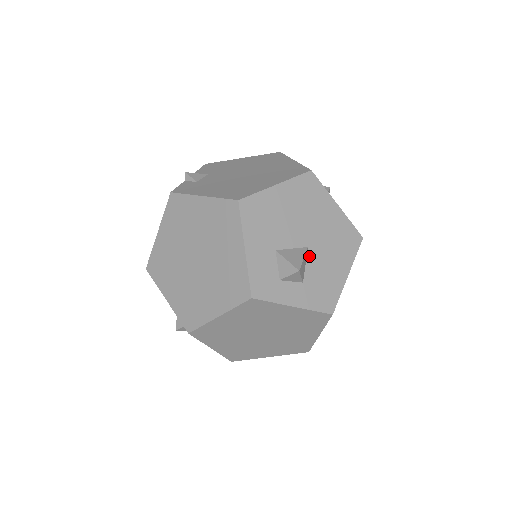
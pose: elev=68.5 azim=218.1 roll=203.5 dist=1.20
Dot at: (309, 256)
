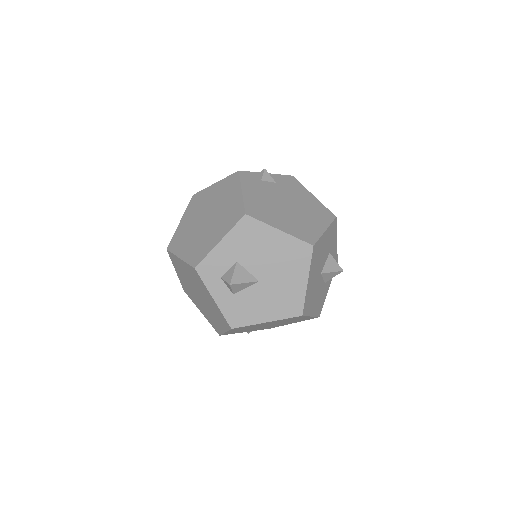
Dot at: (254, 286)
